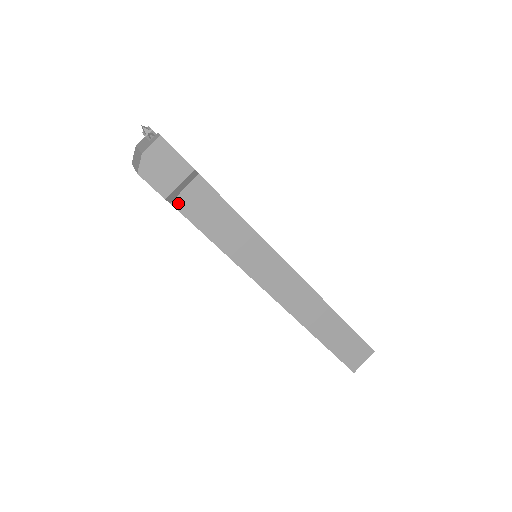
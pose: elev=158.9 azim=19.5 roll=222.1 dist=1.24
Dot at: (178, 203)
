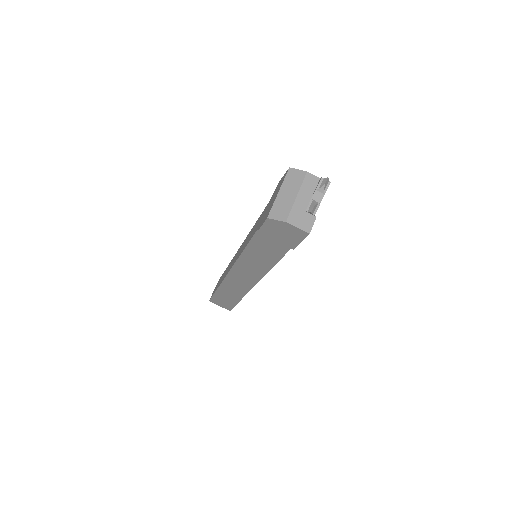
Dot at: occluded
